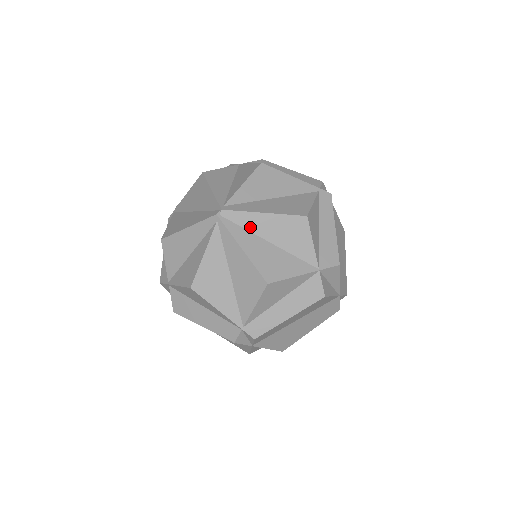
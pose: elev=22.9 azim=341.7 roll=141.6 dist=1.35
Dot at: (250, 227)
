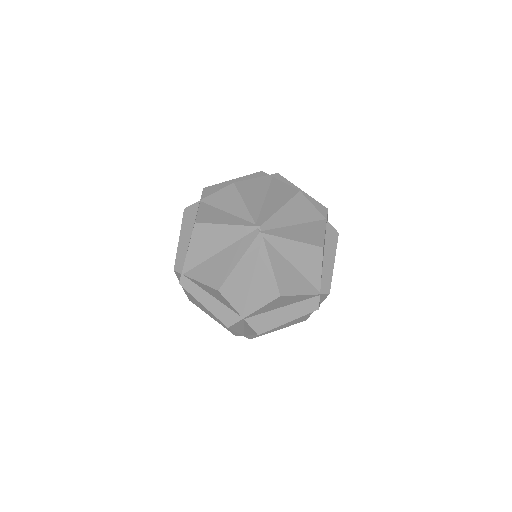
Dot at: (280, 224)
